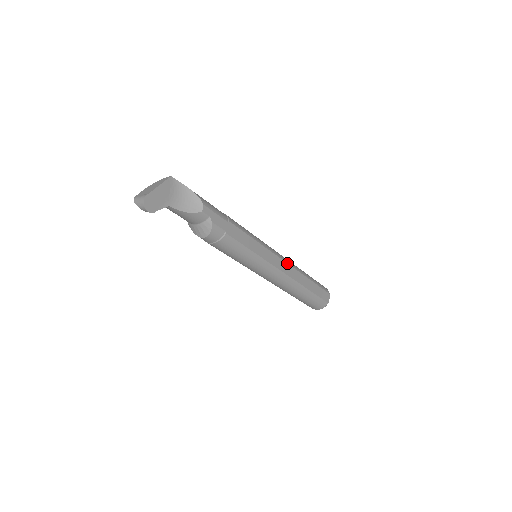
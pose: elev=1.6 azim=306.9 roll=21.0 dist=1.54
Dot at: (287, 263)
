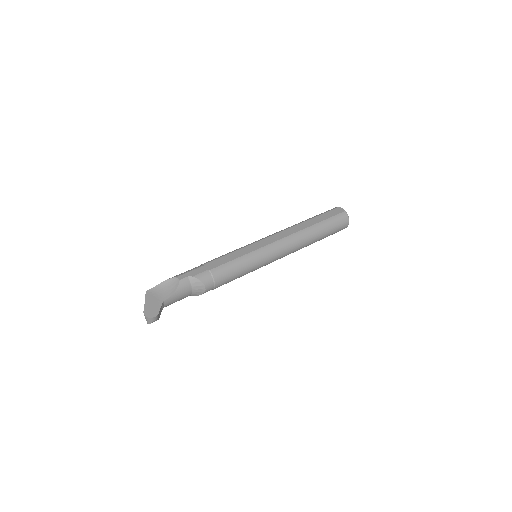
Dot at: (277, 233)
